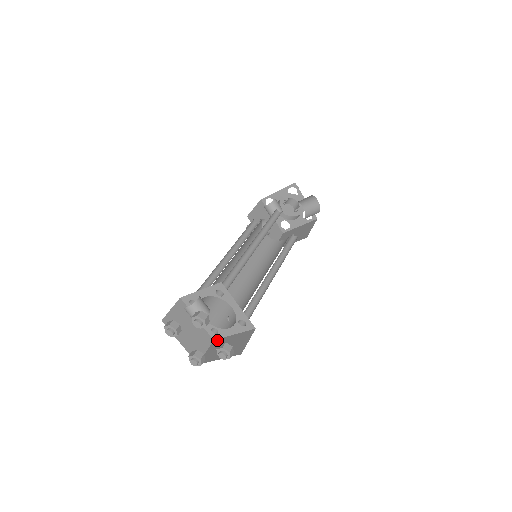
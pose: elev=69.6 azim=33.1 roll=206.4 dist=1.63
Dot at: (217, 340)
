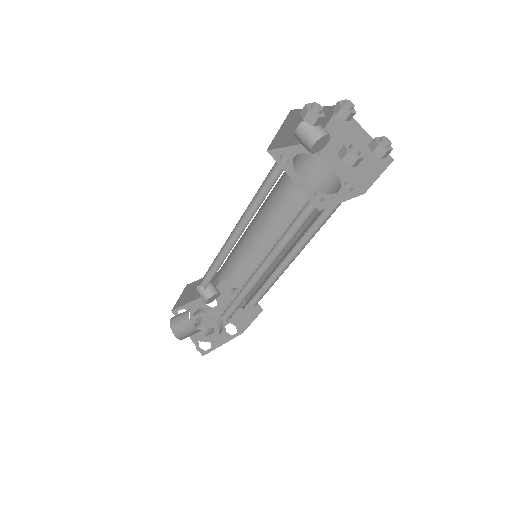
Dot at: (327, 206)
